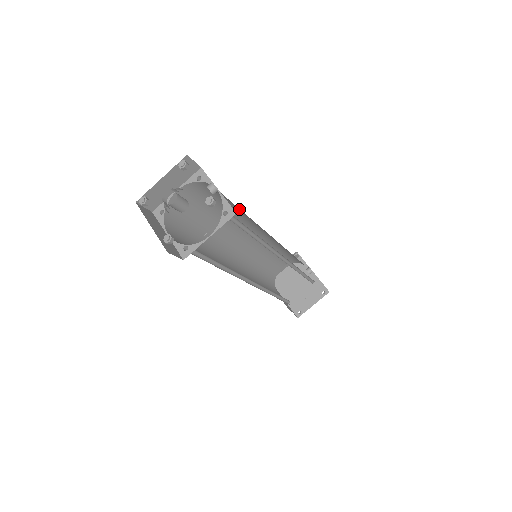
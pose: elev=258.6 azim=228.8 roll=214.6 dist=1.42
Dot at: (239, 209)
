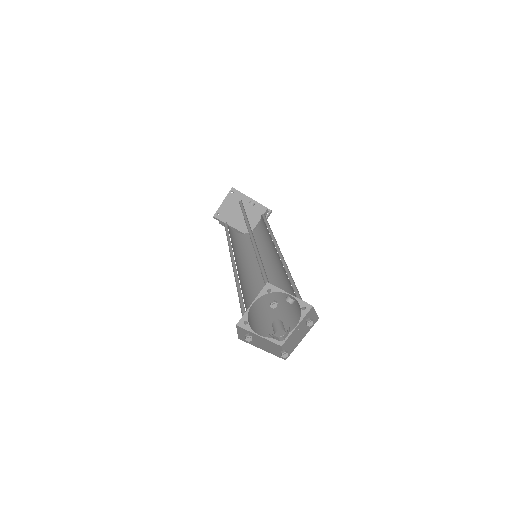
Dot at: occluded
